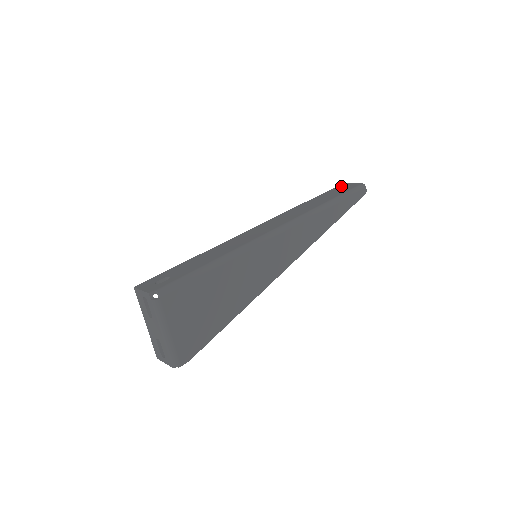
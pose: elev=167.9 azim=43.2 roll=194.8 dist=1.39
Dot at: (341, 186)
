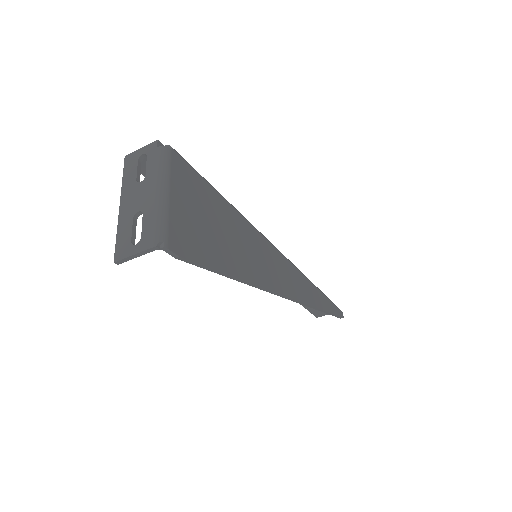
Dot at: occluded
